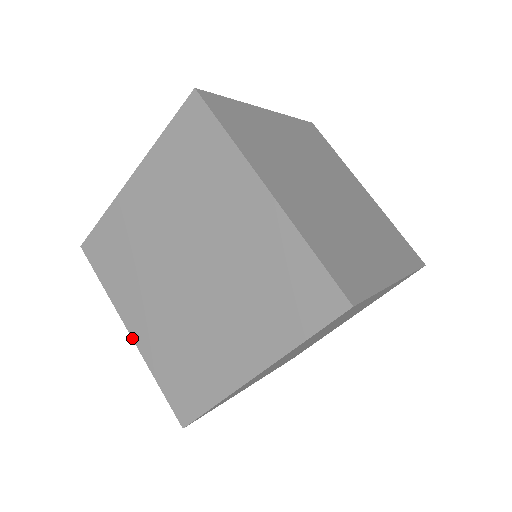
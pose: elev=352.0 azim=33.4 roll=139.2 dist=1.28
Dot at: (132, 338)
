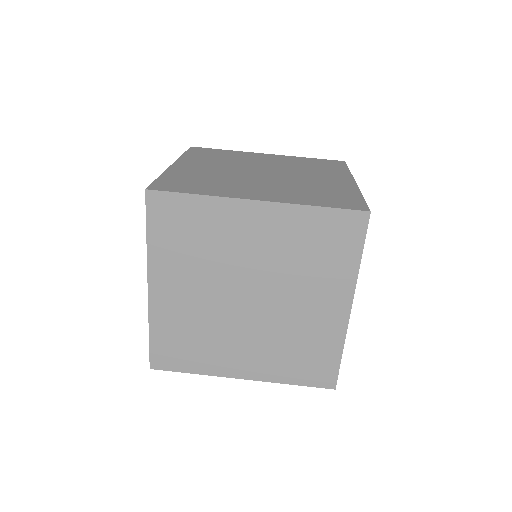
Dot at: occluded
